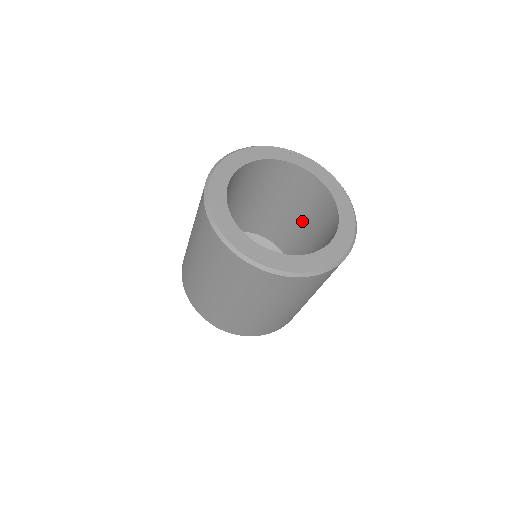
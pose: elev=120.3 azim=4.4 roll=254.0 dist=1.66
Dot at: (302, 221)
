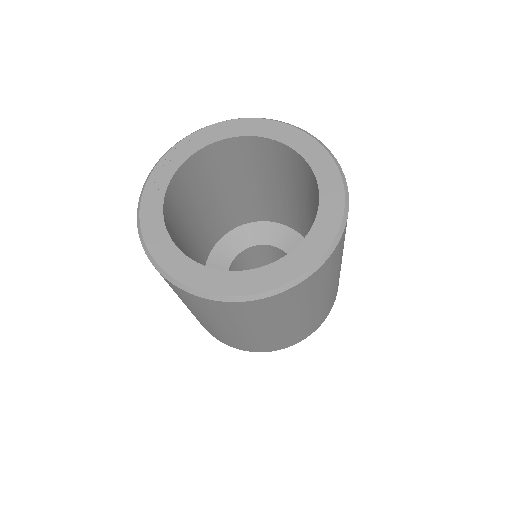
Dot at: (253, 184)
